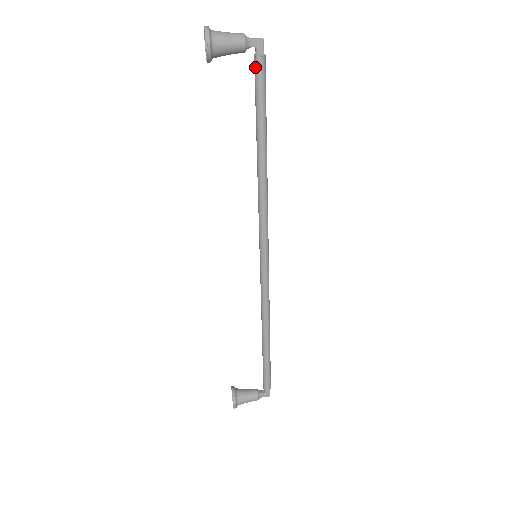
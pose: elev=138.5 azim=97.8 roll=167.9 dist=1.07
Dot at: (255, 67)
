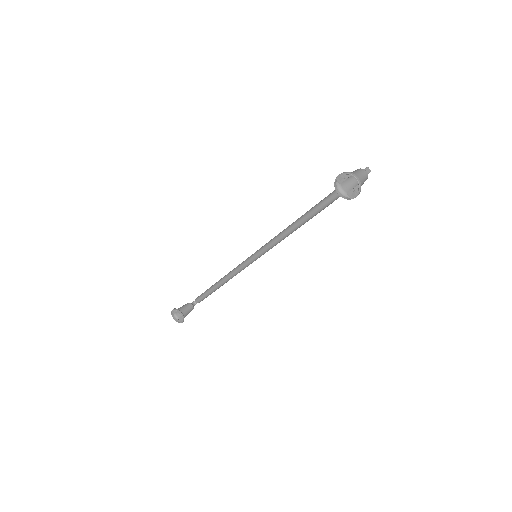
Dot at: occluded
